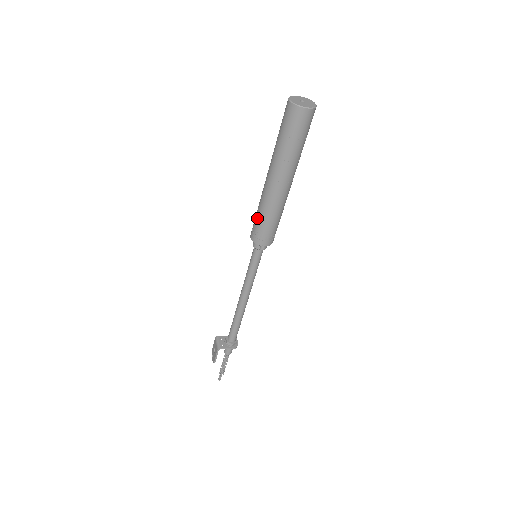
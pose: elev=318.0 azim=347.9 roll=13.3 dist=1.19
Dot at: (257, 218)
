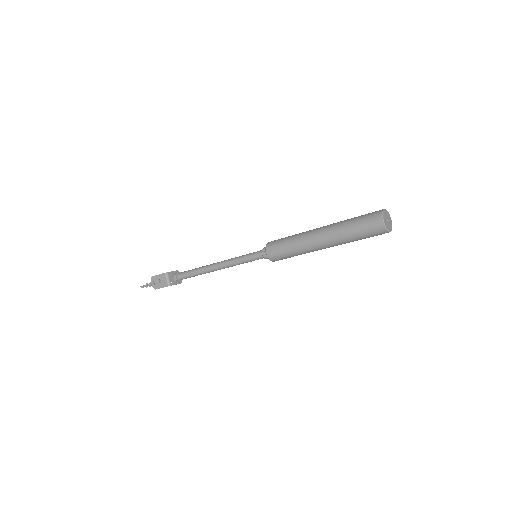
Dot at: (286, 250)
